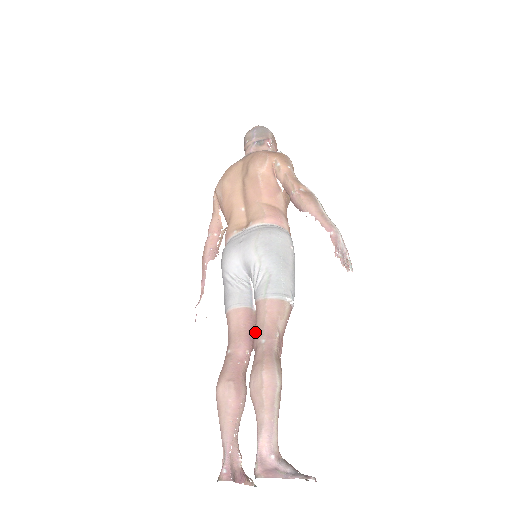
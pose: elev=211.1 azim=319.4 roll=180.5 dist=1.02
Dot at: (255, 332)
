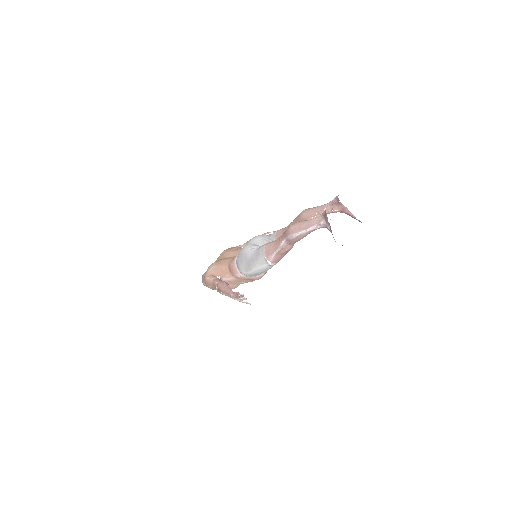
Dot at: (286, 229)
